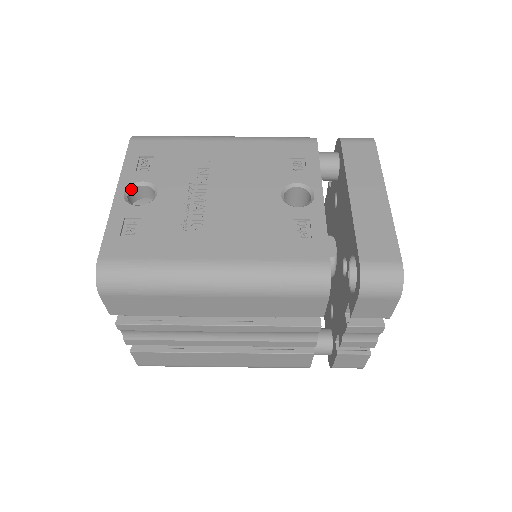
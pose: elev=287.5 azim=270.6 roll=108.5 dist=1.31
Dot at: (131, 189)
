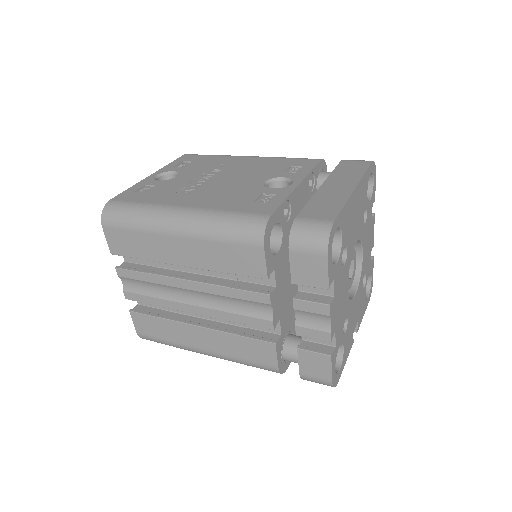
Dot at: (163, 175)
